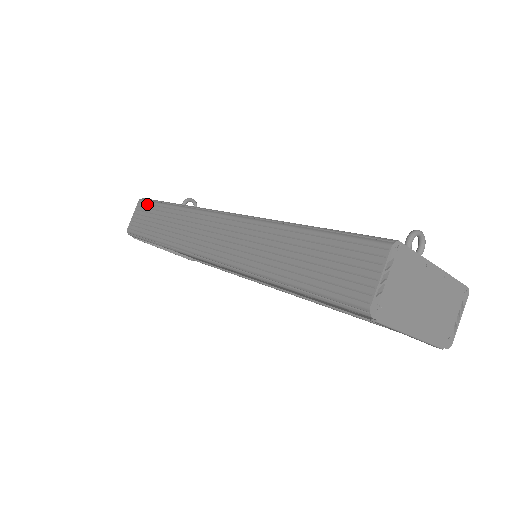
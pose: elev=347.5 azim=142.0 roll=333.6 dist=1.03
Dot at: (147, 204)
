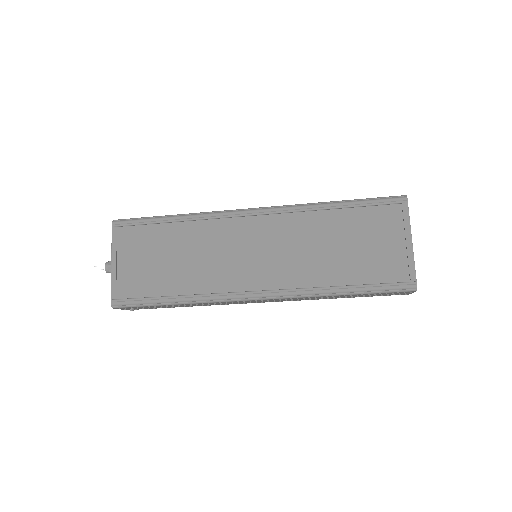
Dot at: occluded
